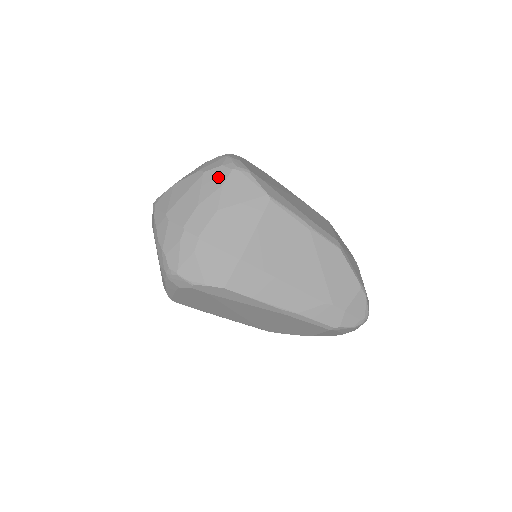
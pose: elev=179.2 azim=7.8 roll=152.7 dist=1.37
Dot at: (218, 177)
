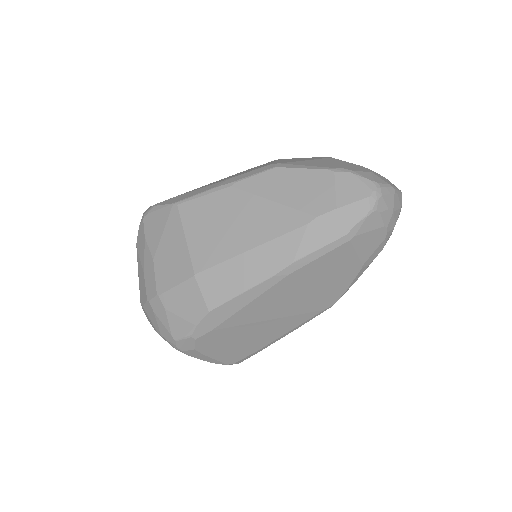
Dot at: (141, 237)
